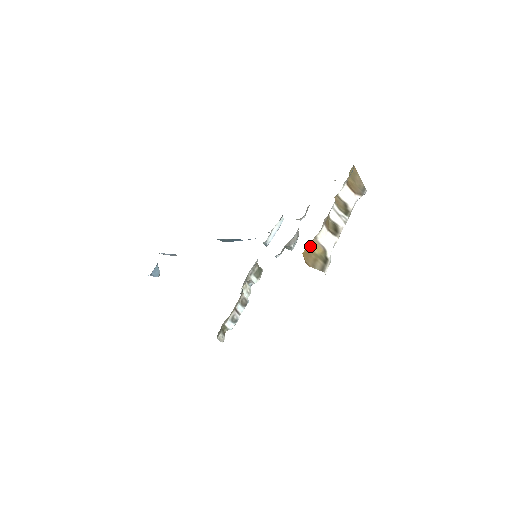
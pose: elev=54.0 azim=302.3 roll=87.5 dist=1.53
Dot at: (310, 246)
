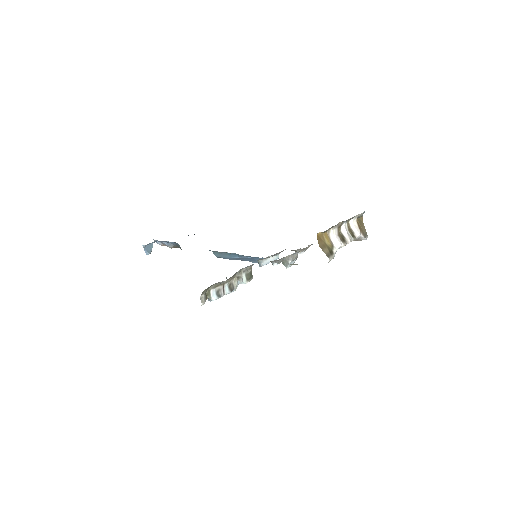
Dot at: (323, 234)
